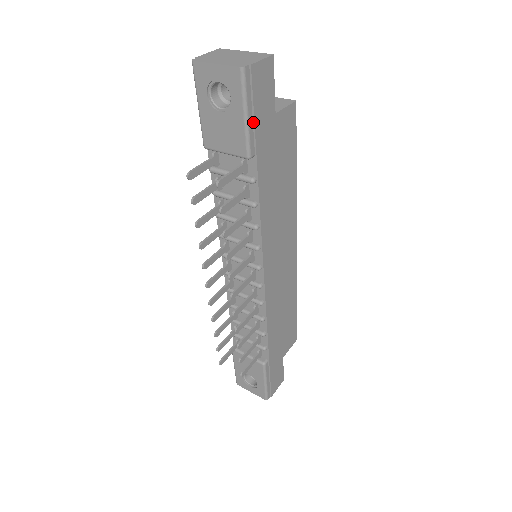
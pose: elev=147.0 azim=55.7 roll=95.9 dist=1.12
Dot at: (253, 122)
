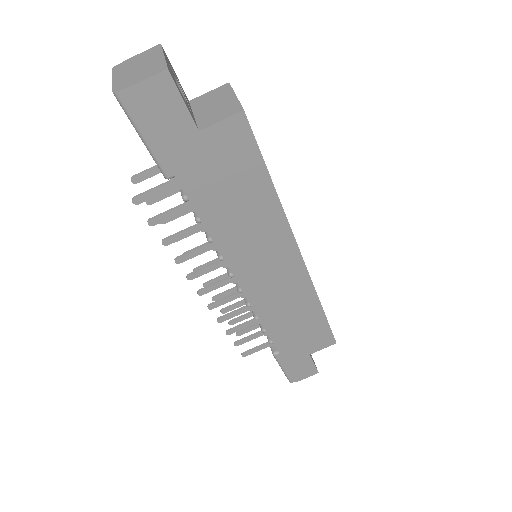
Dot at: (157, 145)
